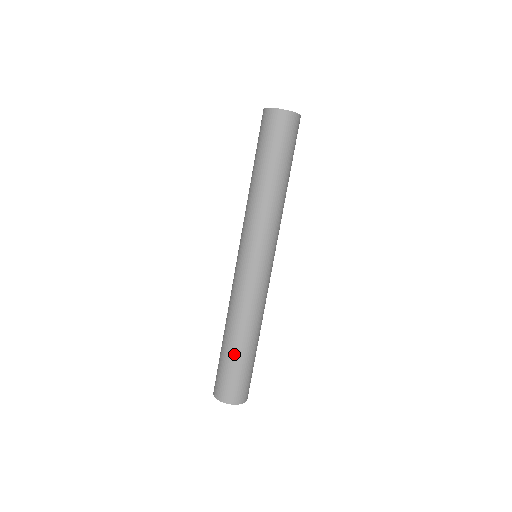
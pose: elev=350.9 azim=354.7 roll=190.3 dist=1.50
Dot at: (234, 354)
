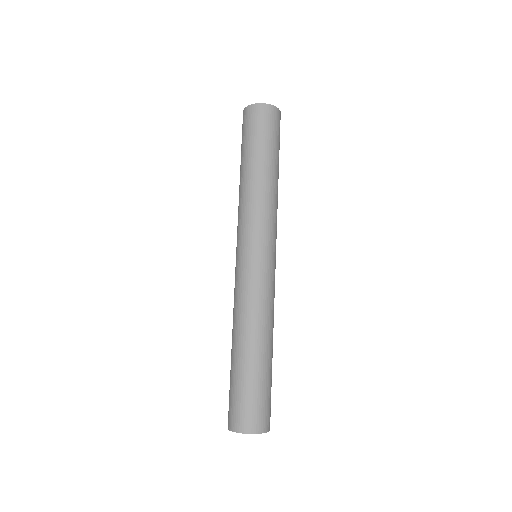
Dot at: (254, 368)
